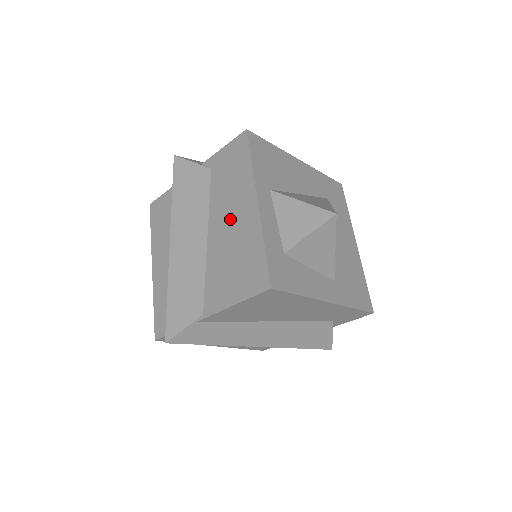
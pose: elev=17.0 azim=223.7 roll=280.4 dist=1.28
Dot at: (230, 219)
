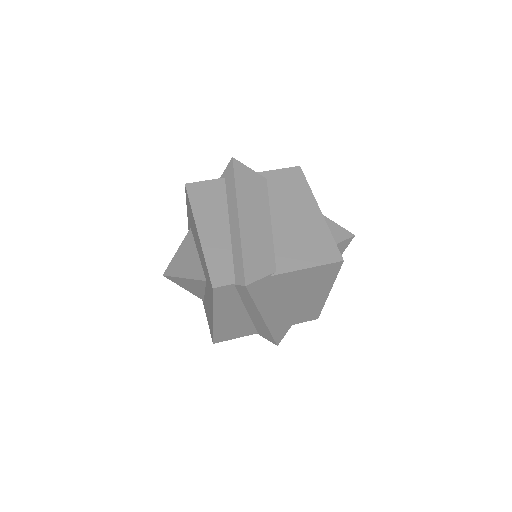
Dot at: (295, 214)
